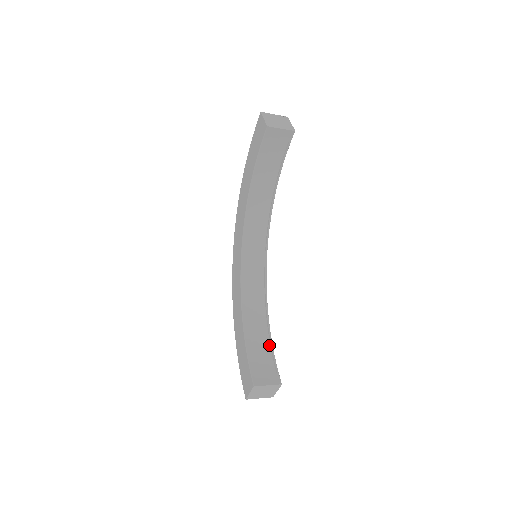
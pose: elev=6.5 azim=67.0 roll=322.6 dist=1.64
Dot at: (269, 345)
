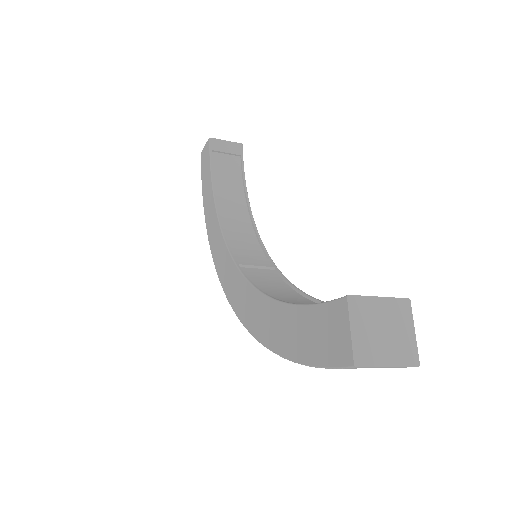
Dot at: occluded
